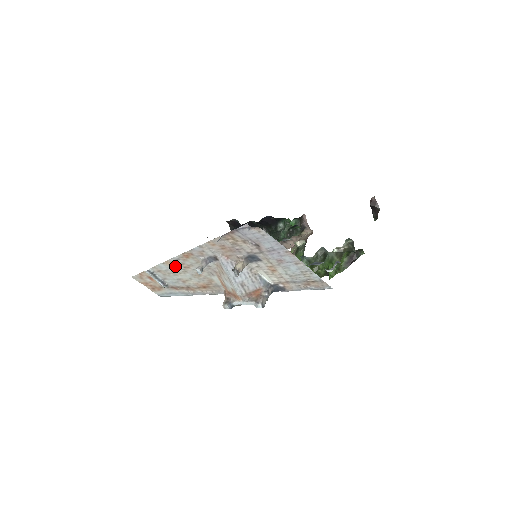
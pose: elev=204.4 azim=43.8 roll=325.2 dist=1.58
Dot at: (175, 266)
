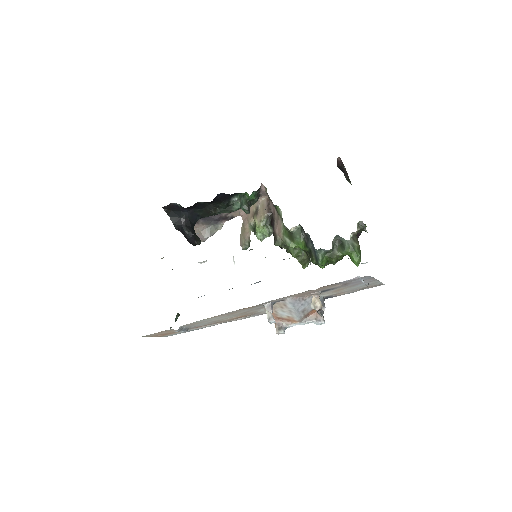
Dot at: (219, 316)
